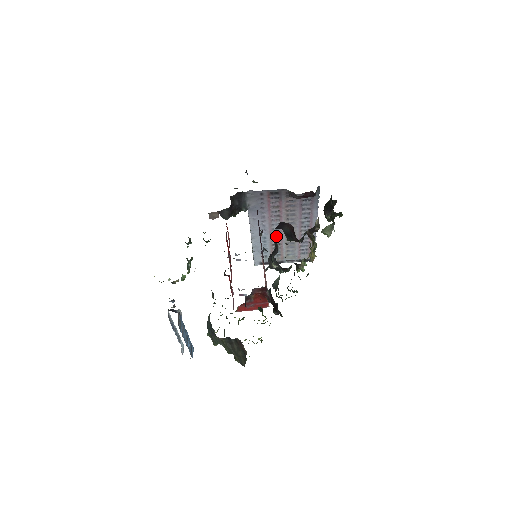
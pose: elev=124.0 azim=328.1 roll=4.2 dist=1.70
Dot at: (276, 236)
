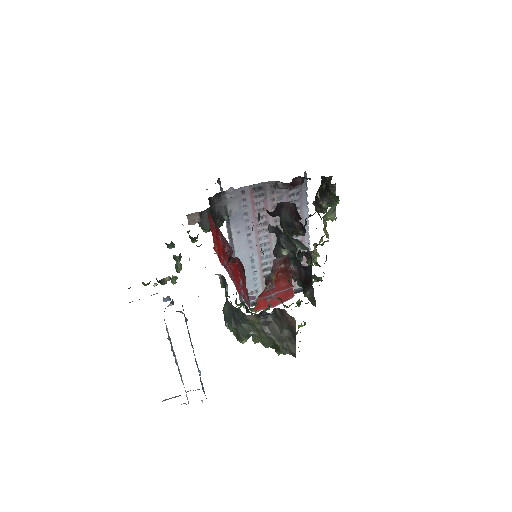
Dot at: (265, 257)
